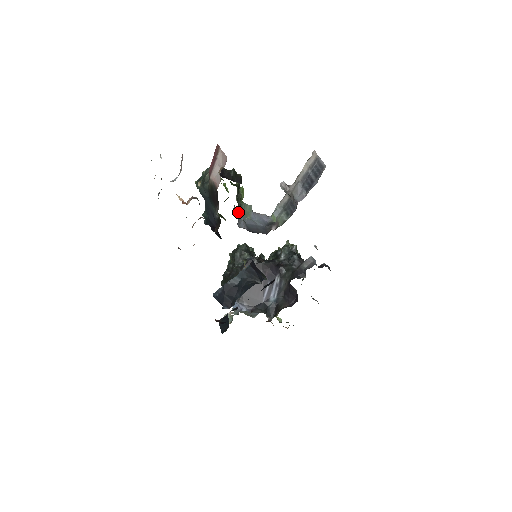
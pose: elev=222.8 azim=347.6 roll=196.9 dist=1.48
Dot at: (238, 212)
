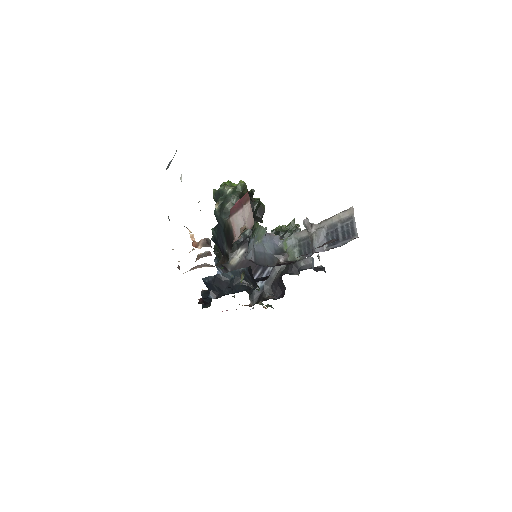
Dot at: (250, 240)
